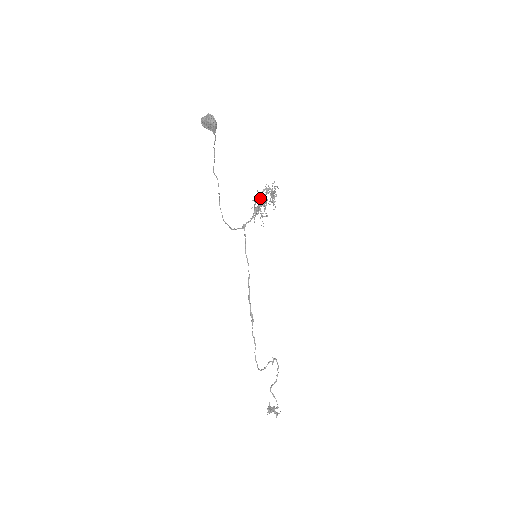
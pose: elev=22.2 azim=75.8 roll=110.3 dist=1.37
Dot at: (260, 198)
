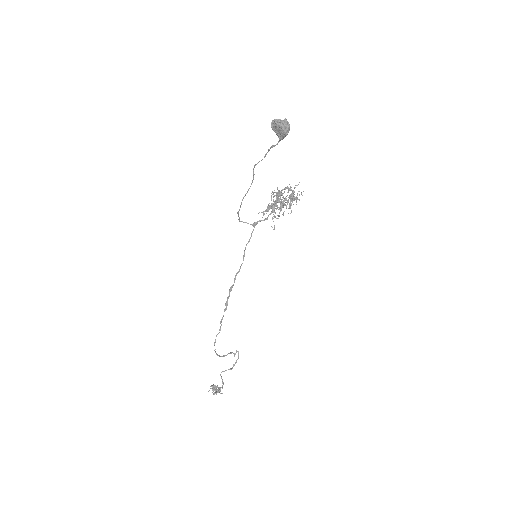
Dot at: occluded
